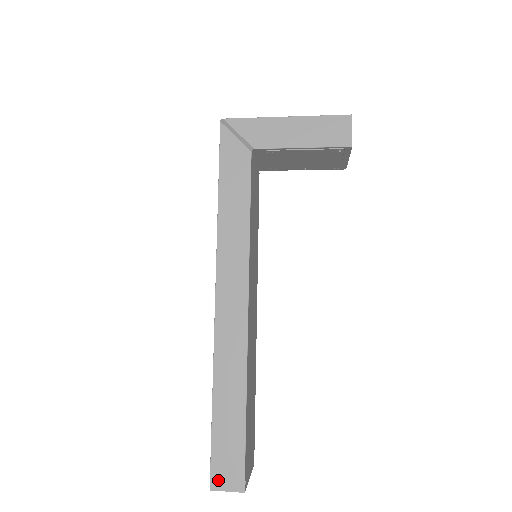
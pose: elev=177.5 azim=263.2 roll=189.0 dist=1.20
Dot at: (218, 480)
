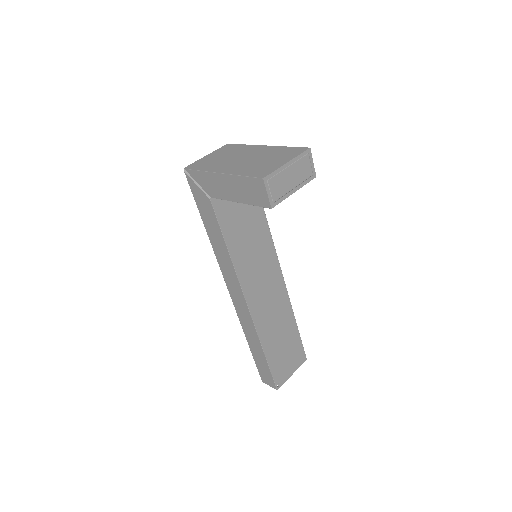
Dot at: (264, 379)
